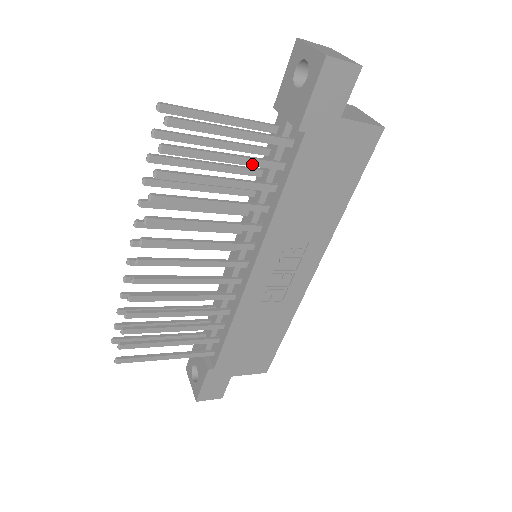
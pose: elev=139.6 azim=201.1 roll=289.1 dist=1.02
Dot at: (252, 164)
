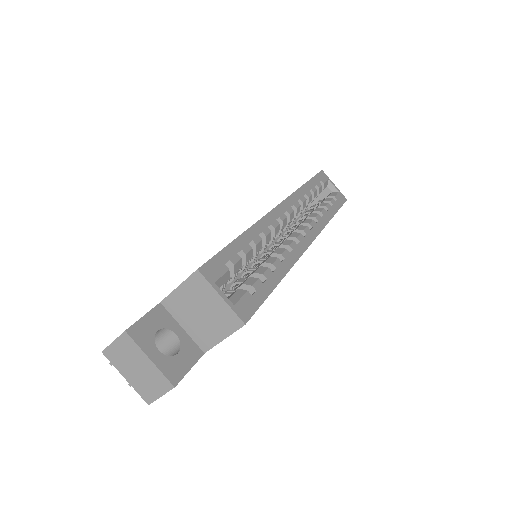
Dot at: occluded
